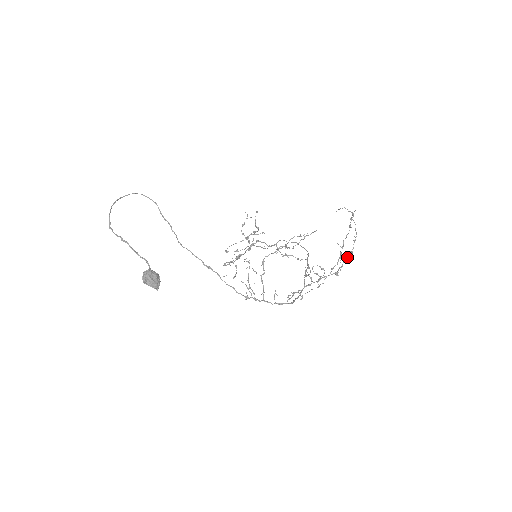
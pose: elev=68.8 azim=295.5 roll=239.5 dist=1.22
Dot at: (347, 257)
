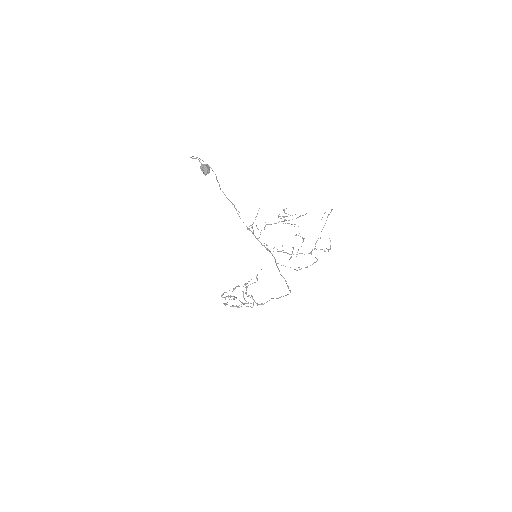
Dot at: (321, 249)
